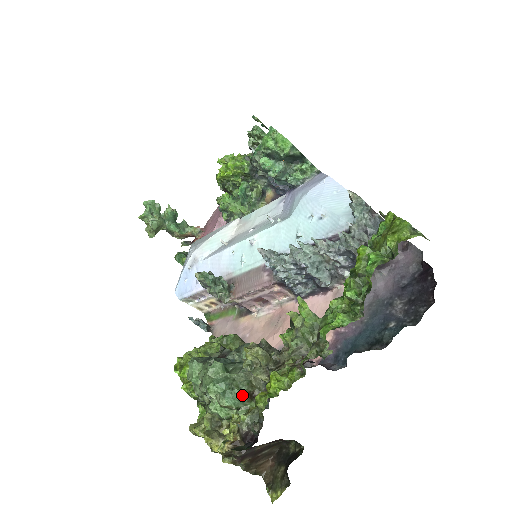
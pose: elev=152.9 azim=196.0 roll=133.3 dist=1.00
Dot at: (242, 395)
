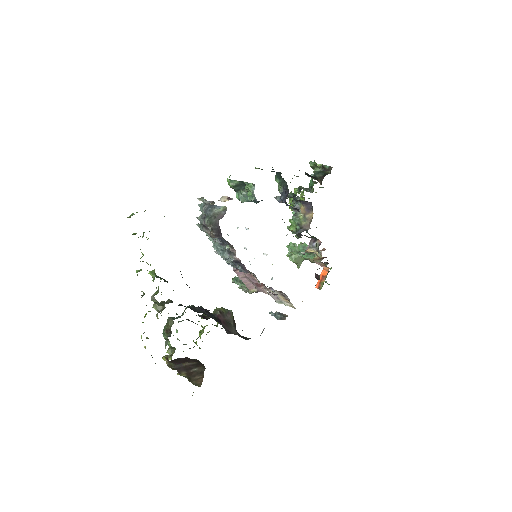
Dot at: (165, 331)
